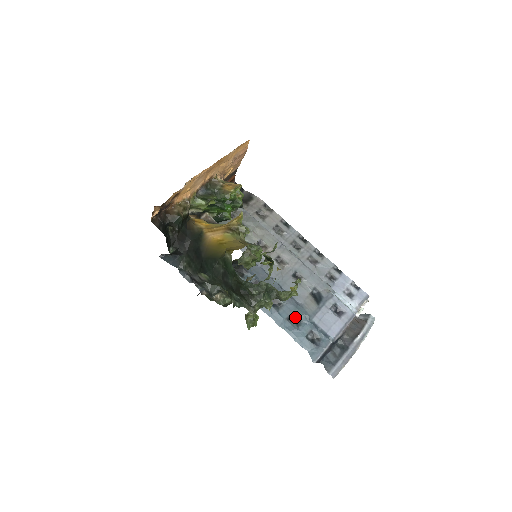
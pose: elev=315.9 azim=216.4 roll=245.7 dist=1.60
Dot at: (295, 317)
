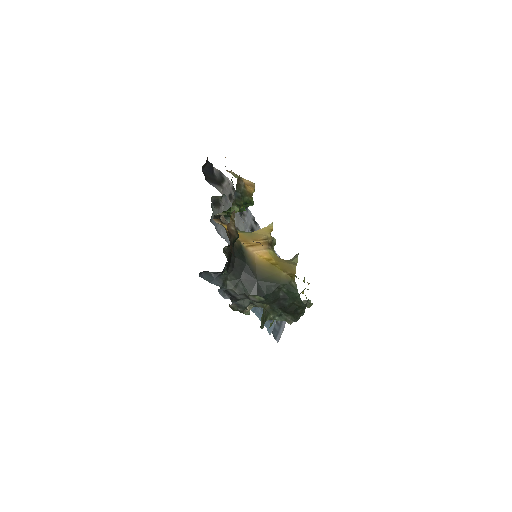
Dot at: occluded
